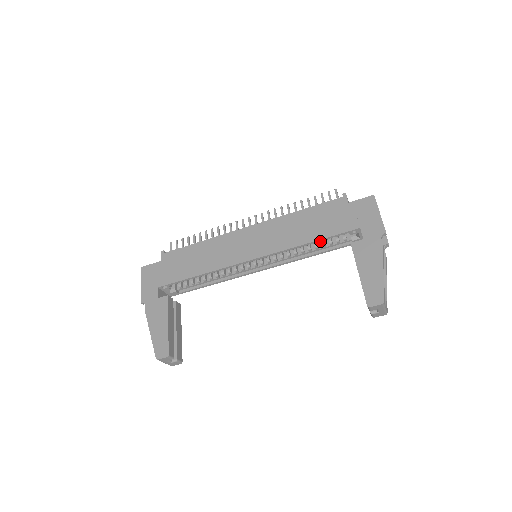
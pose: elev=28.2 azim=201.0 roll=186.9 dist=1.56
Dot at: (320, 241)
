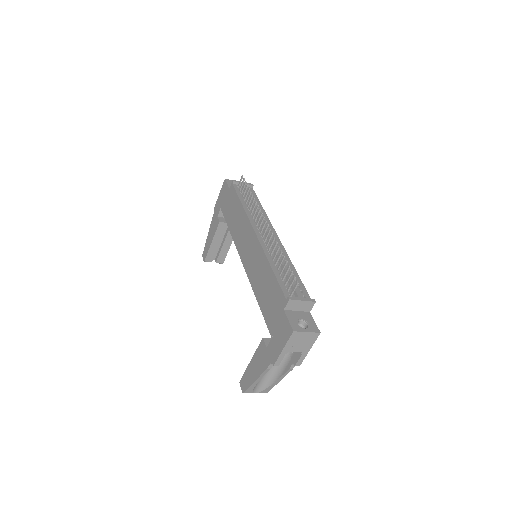
Dot at: occluded
